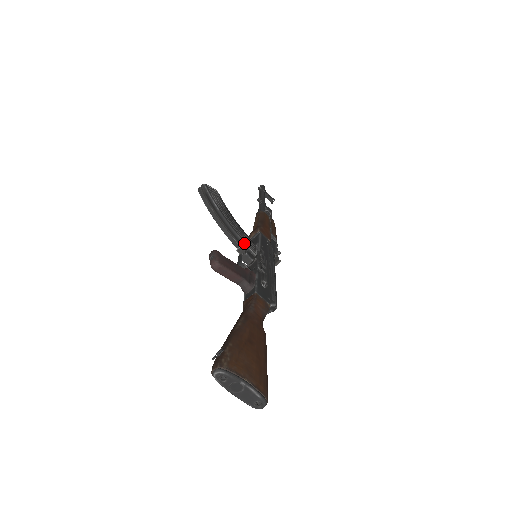
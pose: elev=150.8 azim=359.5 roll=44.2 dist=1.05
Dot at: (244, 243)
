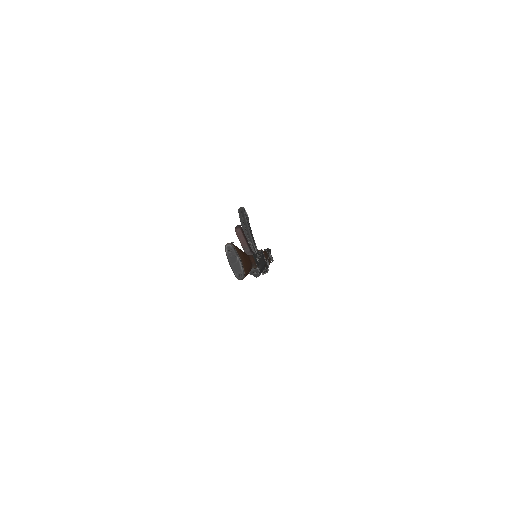
Dot at: (253, 243)
